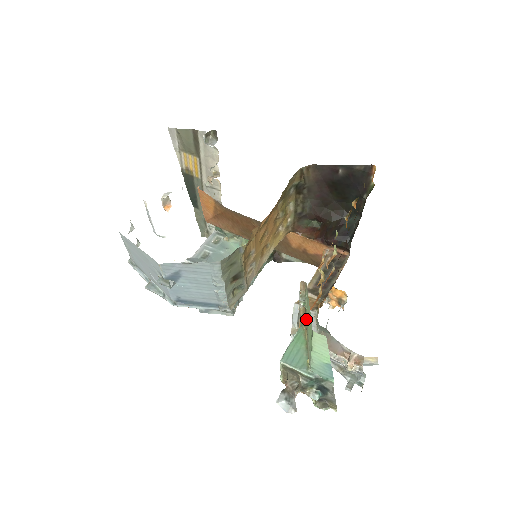
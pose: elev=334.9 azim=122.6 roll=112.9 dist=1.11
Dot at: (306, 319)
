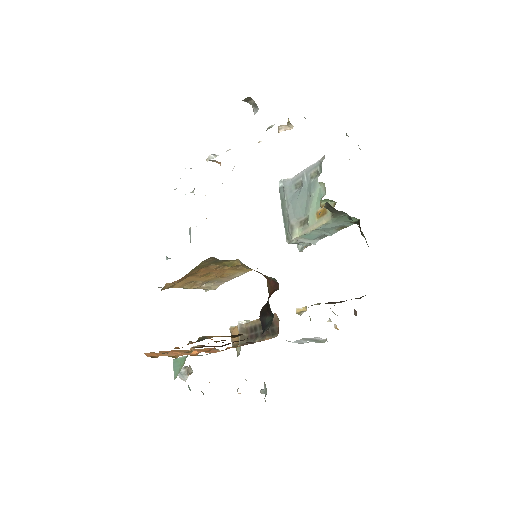
Dot at: occluded
